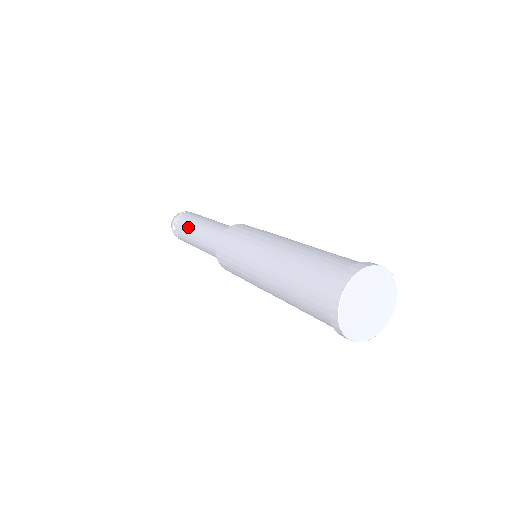
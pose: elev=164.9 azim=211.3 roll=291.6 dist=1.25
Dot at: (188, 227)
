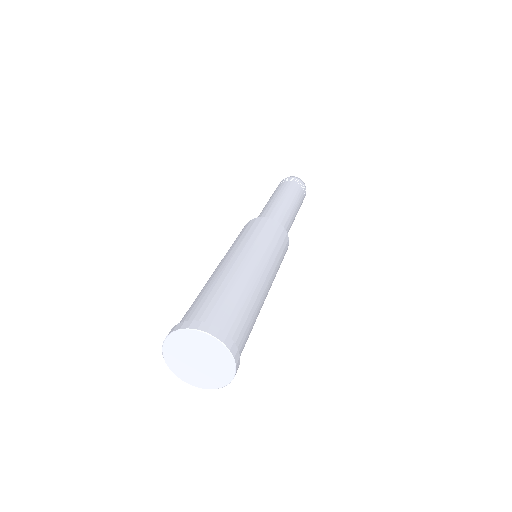
Dot at: (271, 196)
